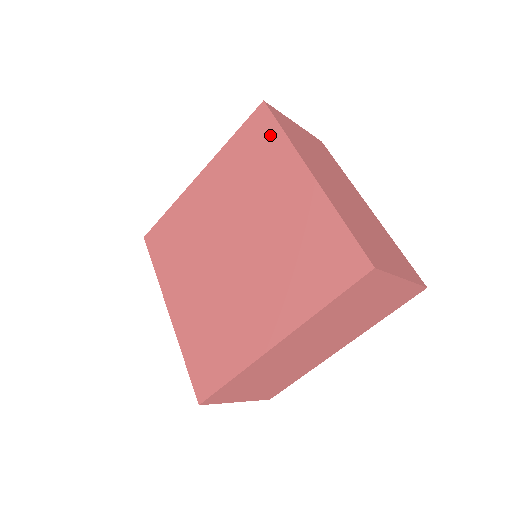
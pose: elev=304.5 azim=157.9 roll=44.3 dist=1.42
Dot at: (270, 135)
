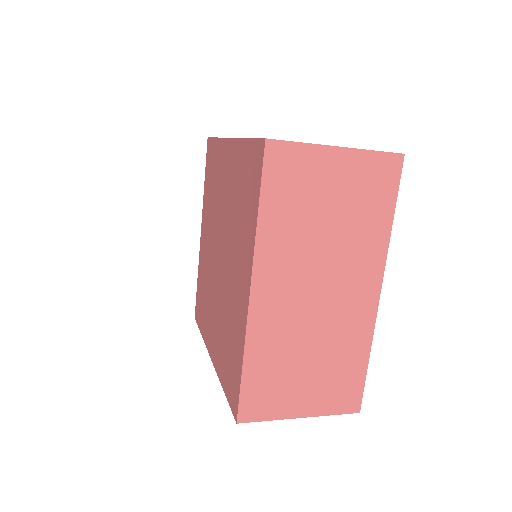
Dot at: (253, 196)
